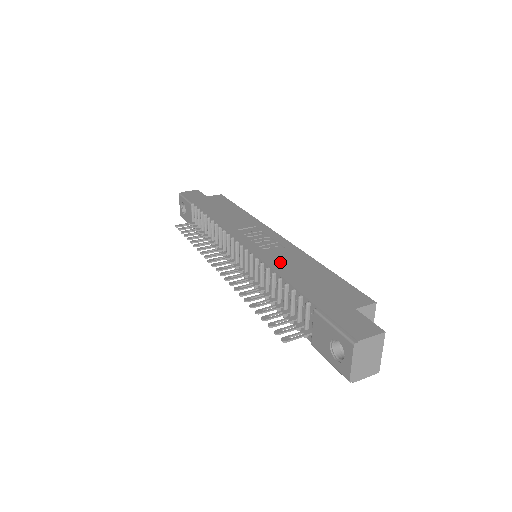
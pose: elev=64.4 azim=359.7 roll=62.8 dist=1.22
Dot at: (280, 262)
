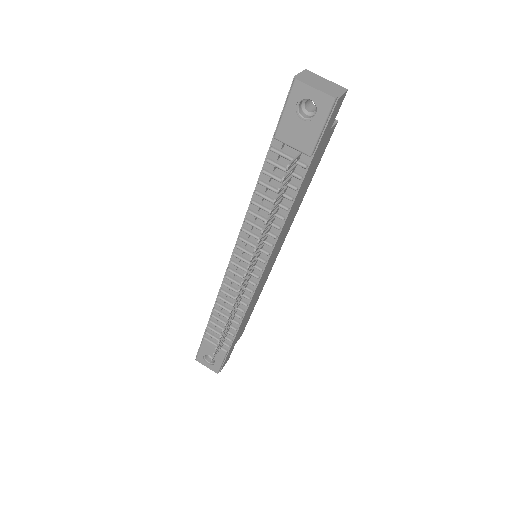
Dot at: occluded
